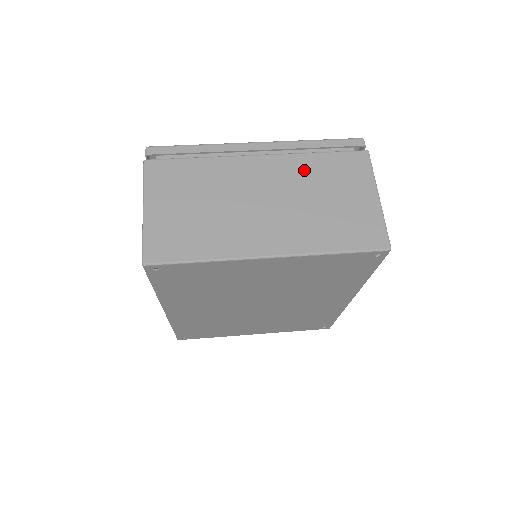
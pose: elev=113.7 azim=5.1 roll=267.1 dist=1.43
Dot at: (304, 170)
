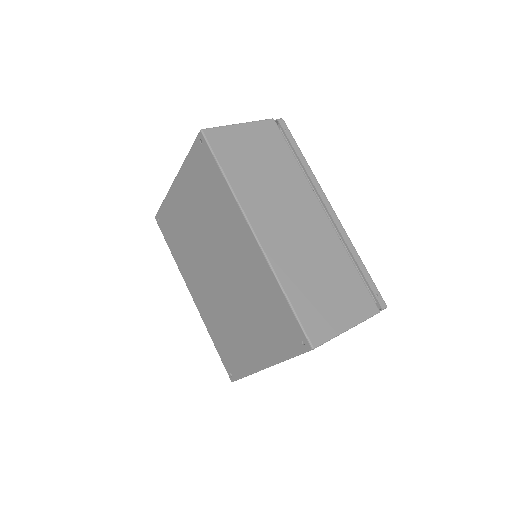
Dot at: occluded
